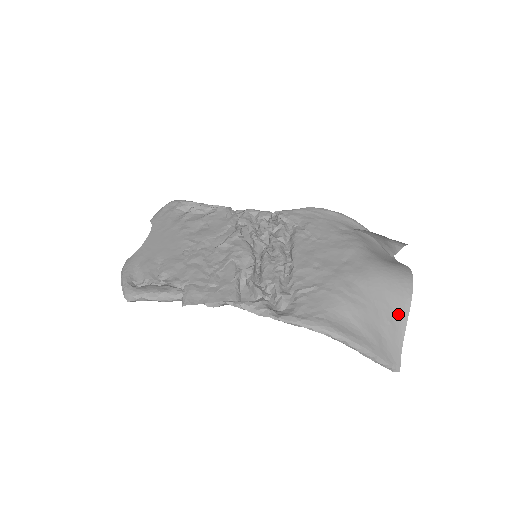
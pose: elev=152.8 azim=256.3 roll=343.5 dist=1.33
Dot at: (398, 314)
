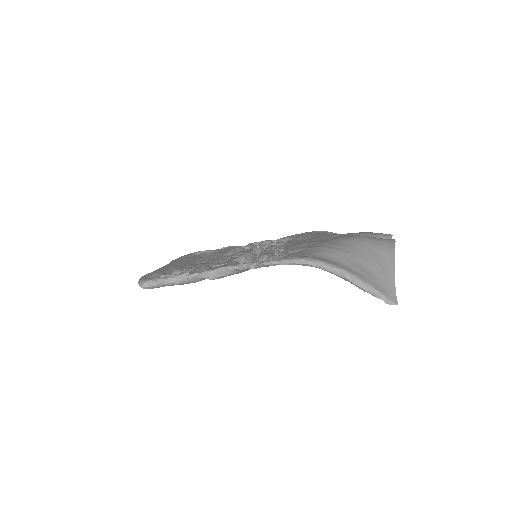
Dot at: (384, 260)
